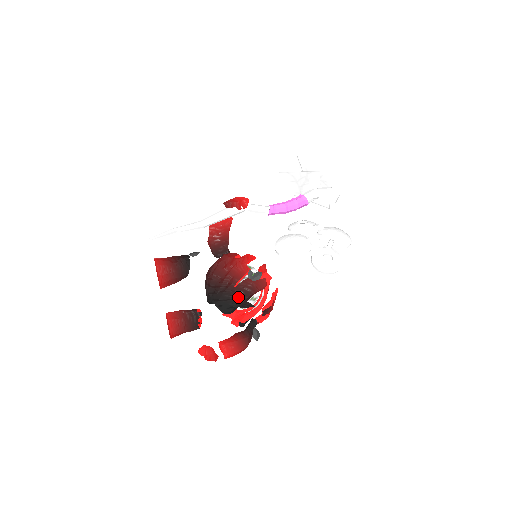
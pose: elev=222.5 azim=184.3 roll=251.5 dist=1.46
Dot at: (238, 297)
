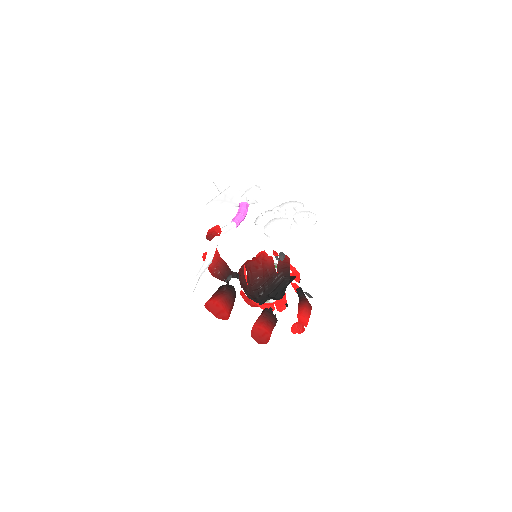
Dot at: (284, 277)
